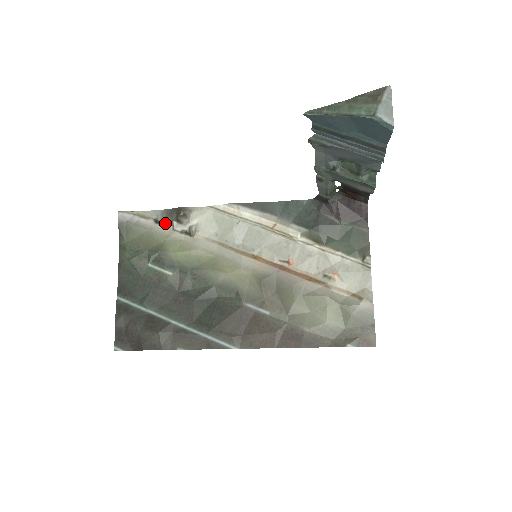
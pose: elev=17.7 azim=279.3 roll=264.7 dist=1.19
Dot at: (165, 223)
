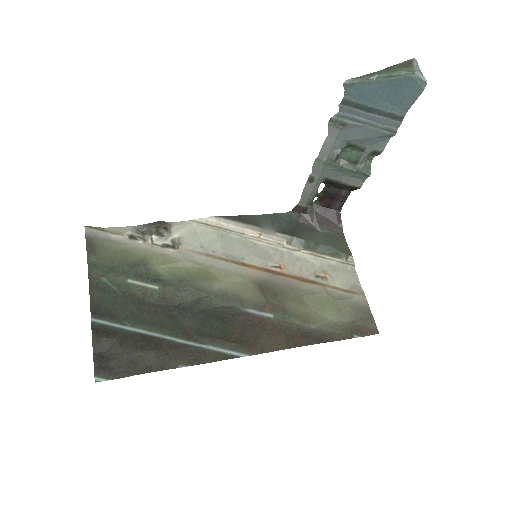
Dot at: (143, 237)
